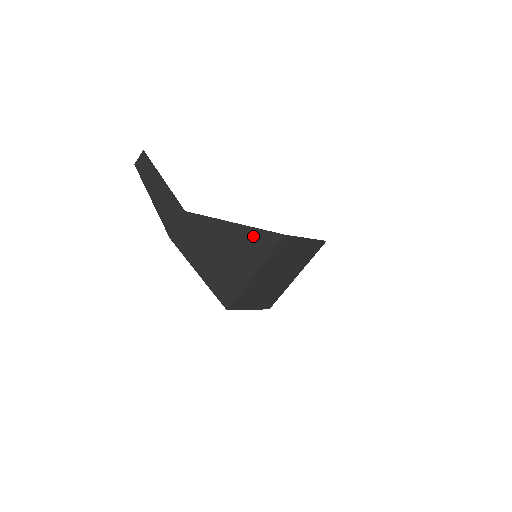
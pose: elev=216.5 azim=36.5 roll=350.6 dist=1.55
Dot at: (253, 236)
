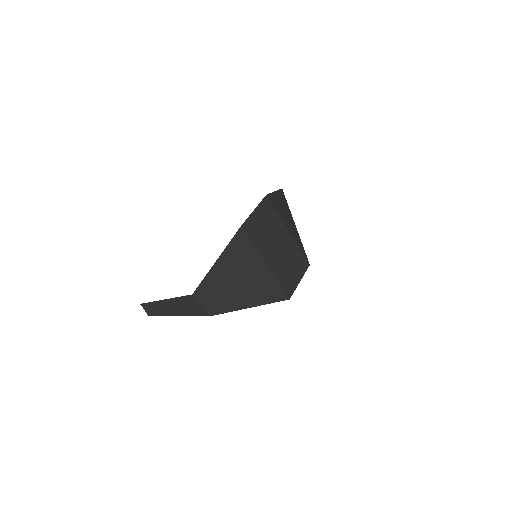
Dot at: (233, 251)
